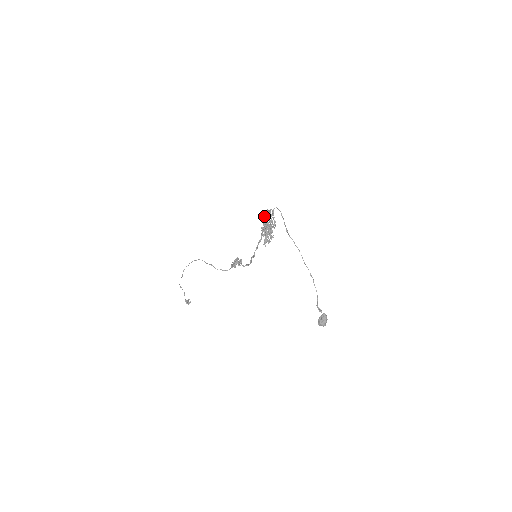
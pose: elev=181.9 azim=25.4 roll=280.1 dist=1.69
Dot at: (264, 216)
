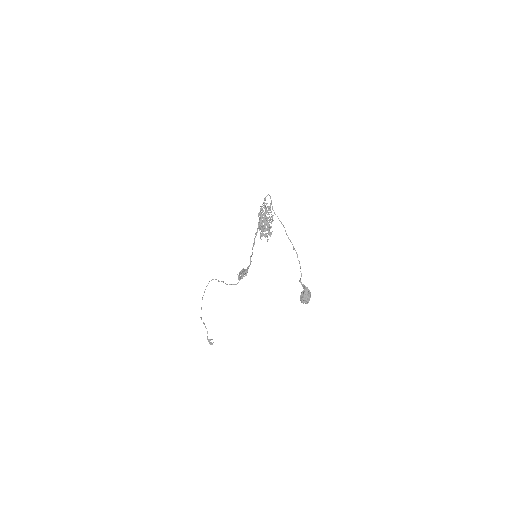
Dot at: (260, 209)
